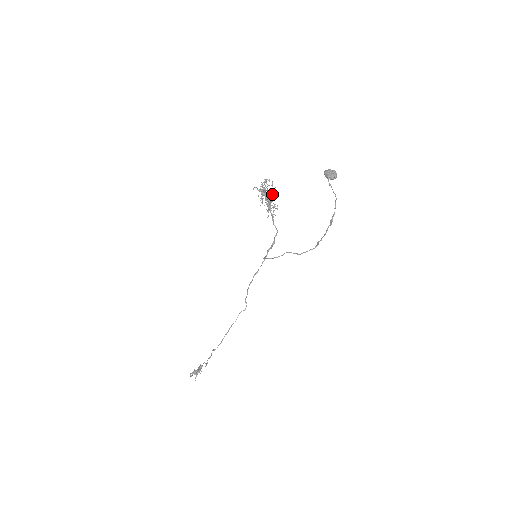
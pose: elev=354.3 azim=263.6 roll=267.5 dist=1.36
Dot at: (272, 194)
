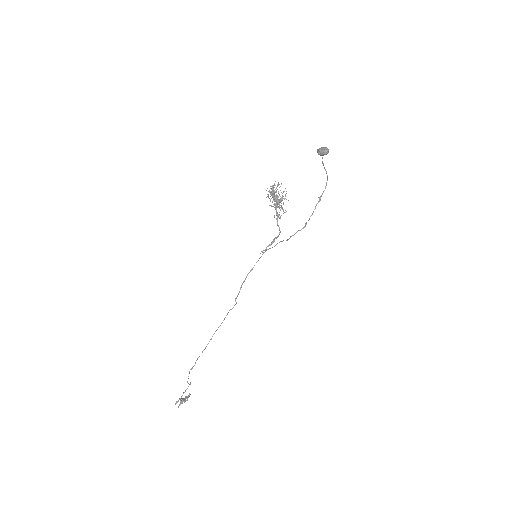
Dot at: (282, 197)
